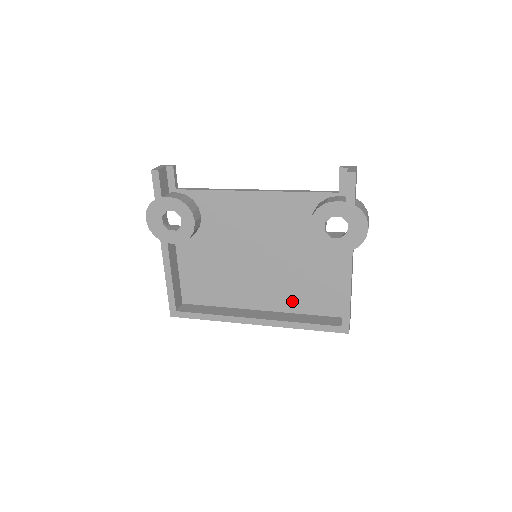
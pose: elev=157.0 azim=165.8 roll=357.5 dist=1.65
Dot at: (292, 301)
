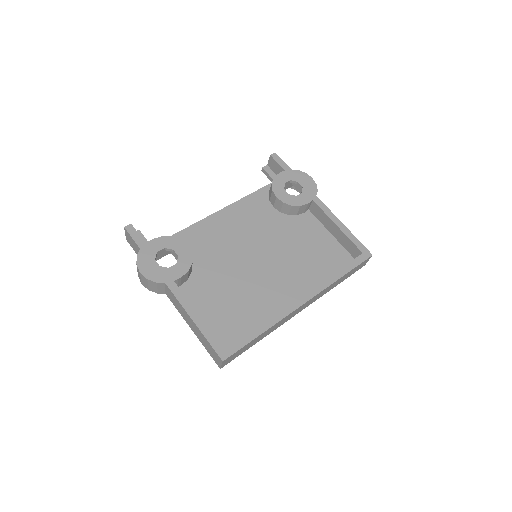
Dot at: (312, 275)
